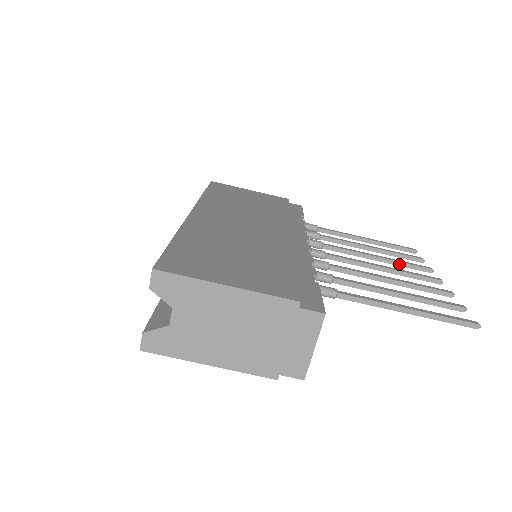
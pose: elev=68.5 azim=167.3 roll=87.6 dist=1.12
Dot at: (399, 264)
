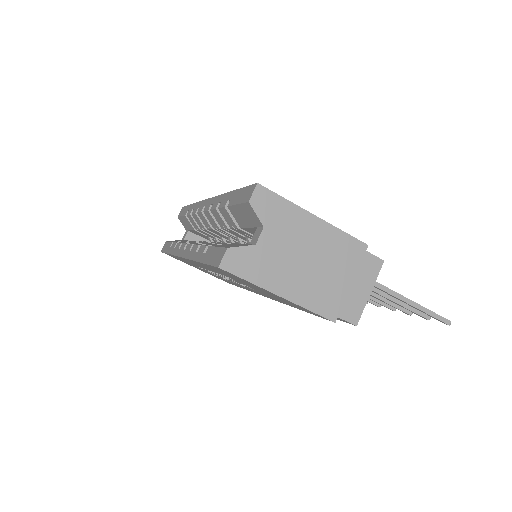
Dot at: occluded
